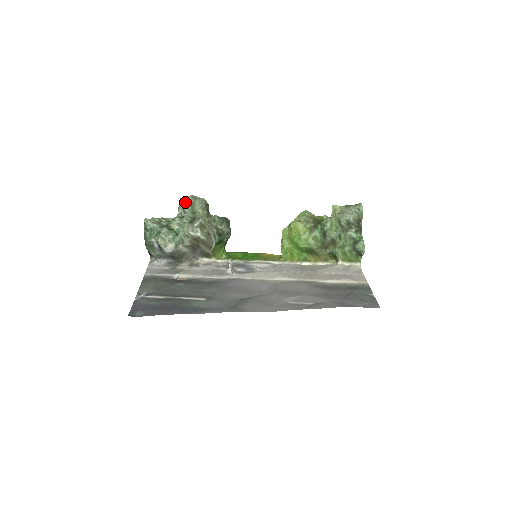
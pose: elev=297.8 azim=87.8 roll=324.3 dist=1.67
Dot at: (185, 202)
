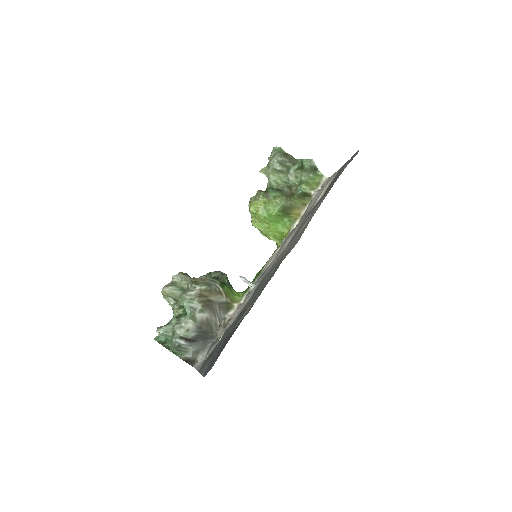
Dot at: (165, 287)
